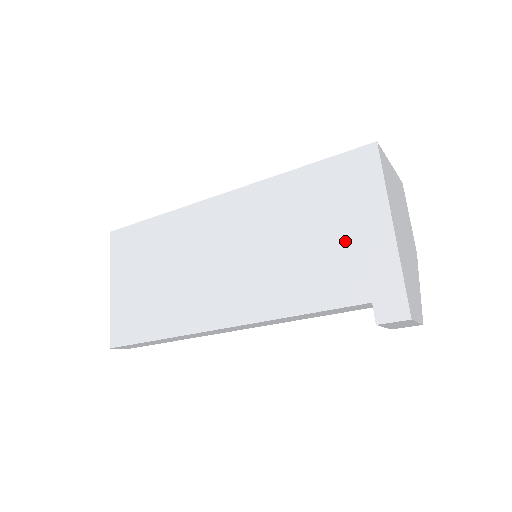
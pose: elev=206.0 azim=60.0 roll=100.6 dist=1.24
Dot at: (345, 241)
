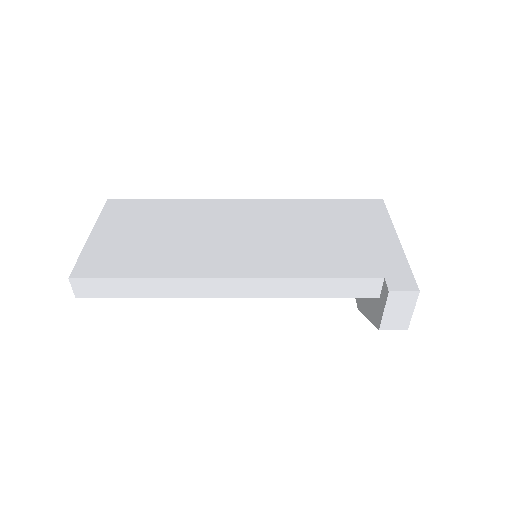
Dot at: (359, 241)
